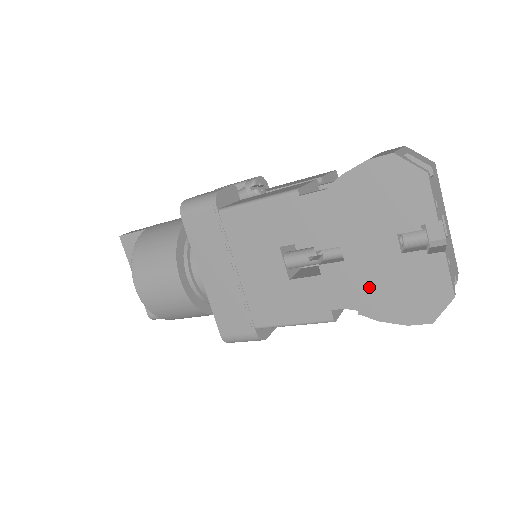
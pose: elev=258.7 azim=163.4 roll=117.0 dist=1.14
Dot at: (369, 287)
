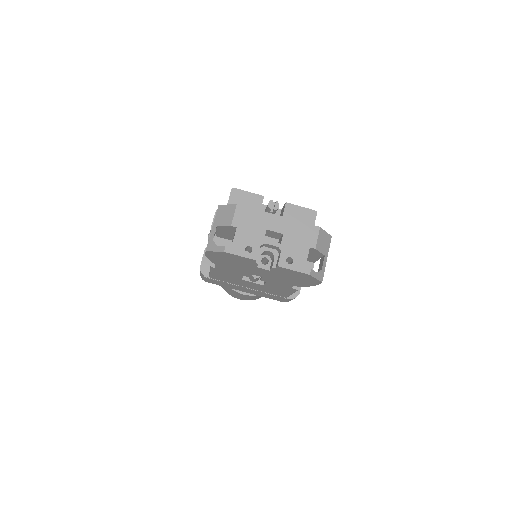
Dot at: (284, 280)
